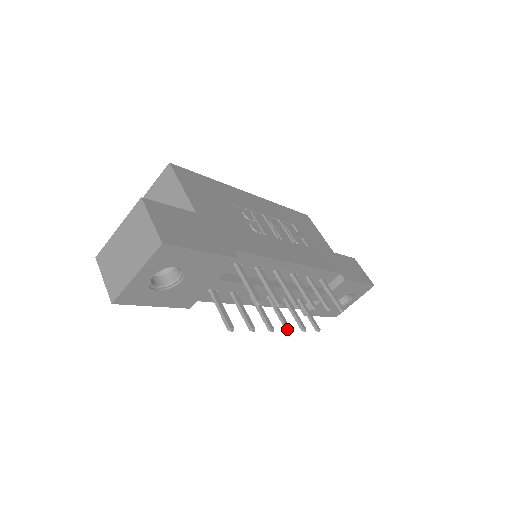
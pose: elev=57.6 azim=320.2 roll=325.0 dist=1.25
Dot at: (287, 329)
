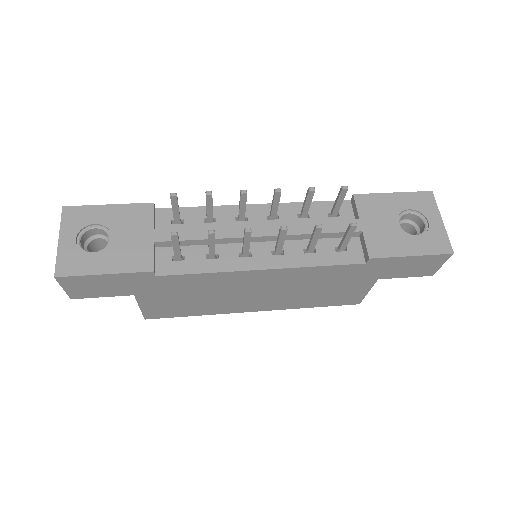
Dot at: (280, 228)
